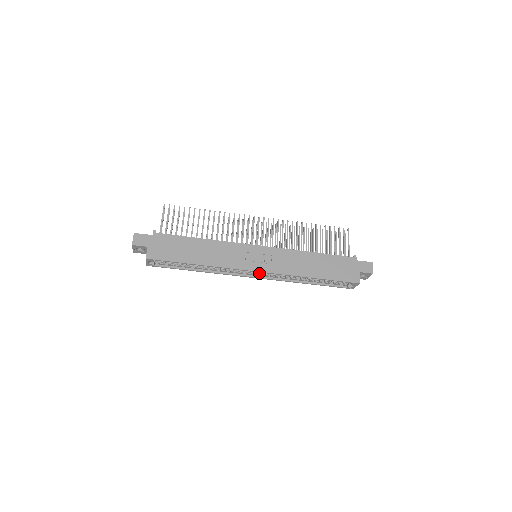
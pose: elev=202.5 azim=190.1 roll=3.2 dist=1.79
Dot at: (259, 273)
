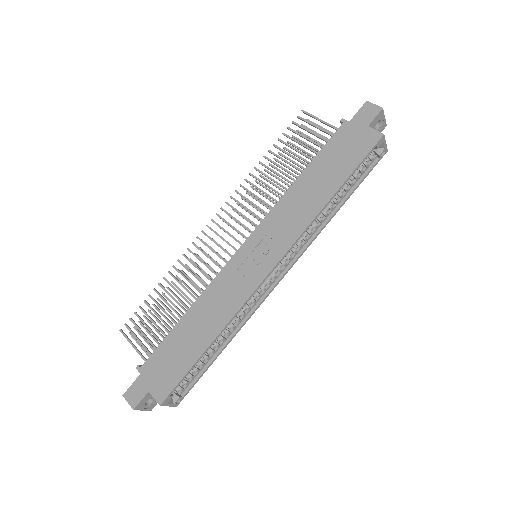
Dot at: (280, 267)
